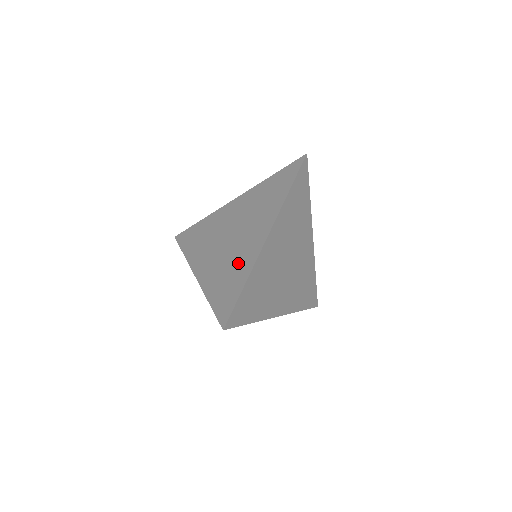
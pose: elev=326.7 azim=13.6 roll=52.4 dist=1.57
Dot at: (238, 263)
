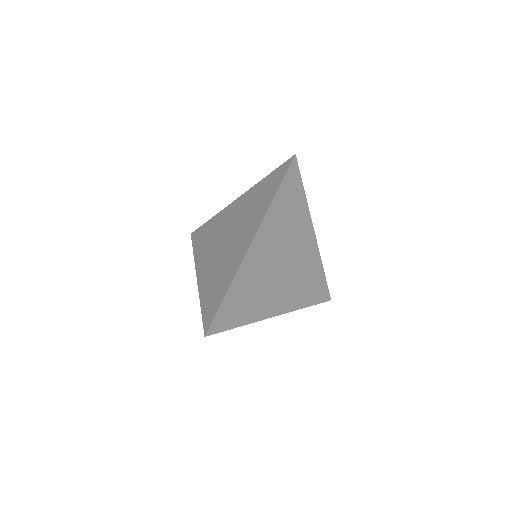
Dot at: (226, 269)
